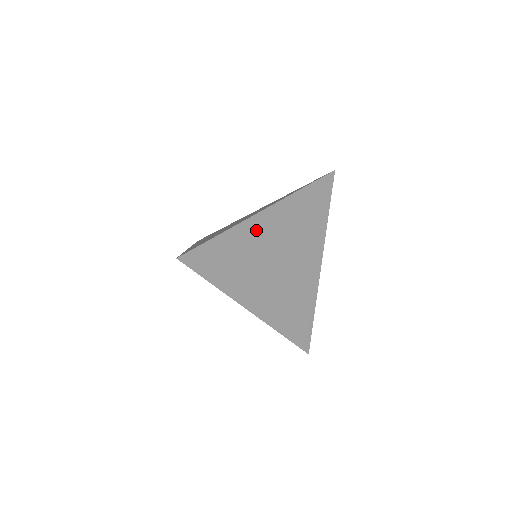
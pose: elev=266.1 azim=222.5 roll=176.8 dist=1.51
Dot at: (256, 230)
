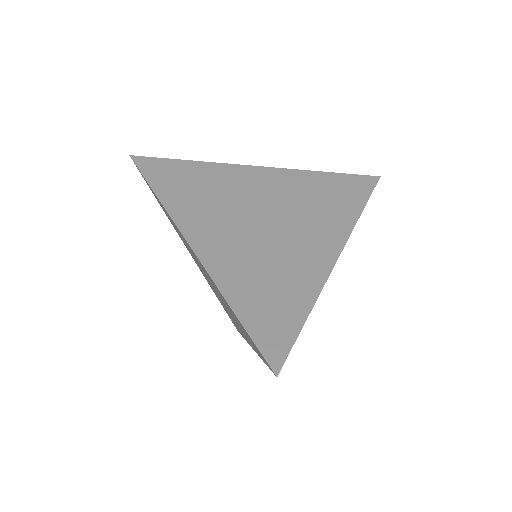
Dot at: (240, 177)
